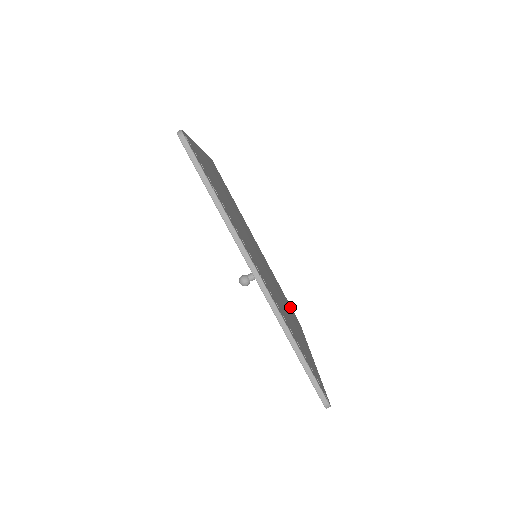
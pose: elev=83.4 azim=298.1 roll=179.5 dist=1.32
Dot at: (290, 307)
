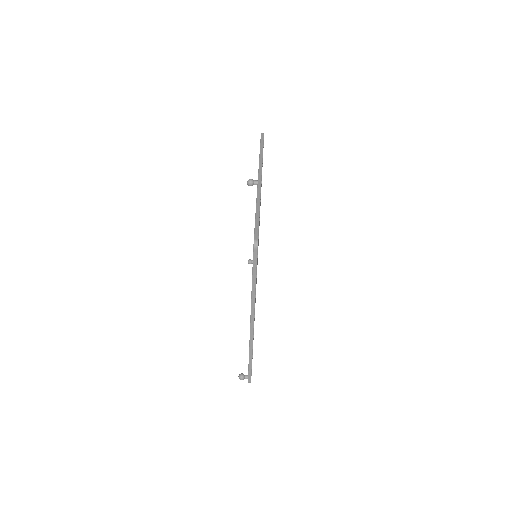
Dot at: occluded
